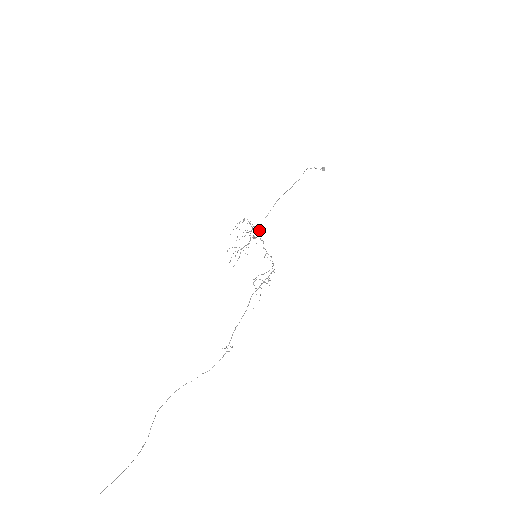
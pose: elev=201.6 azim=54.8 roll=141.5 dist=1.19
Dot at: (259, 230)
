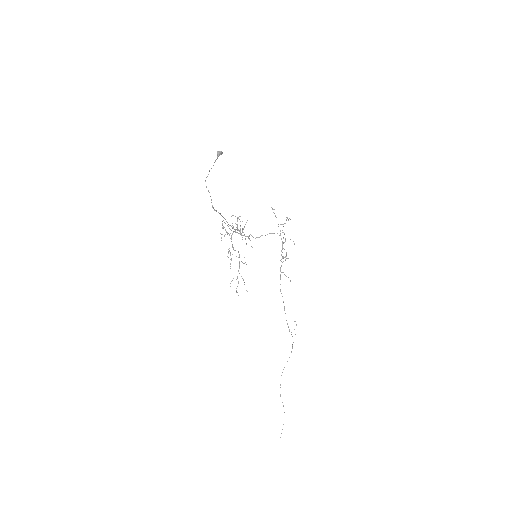
Dot at: (240, 226)
